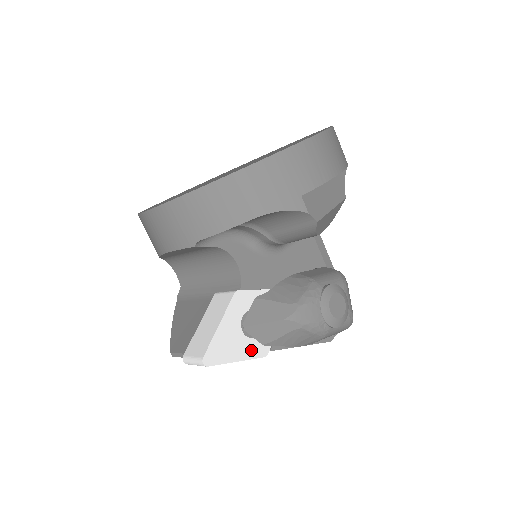
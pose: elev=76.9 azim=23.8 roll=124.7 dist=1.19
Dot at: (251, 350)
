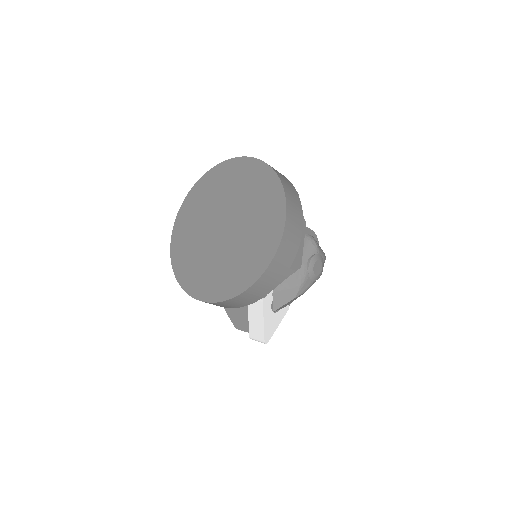
Dot at: (281, 315)
